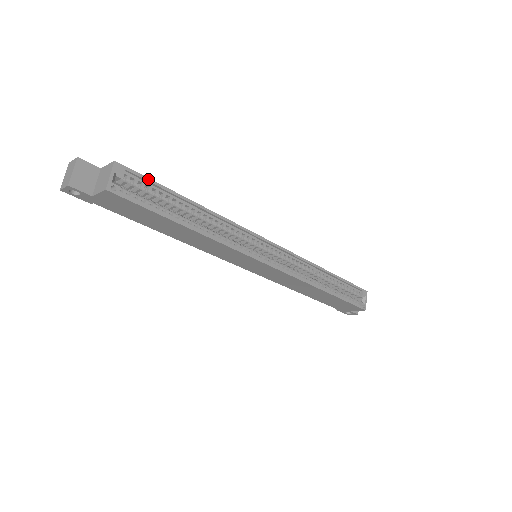
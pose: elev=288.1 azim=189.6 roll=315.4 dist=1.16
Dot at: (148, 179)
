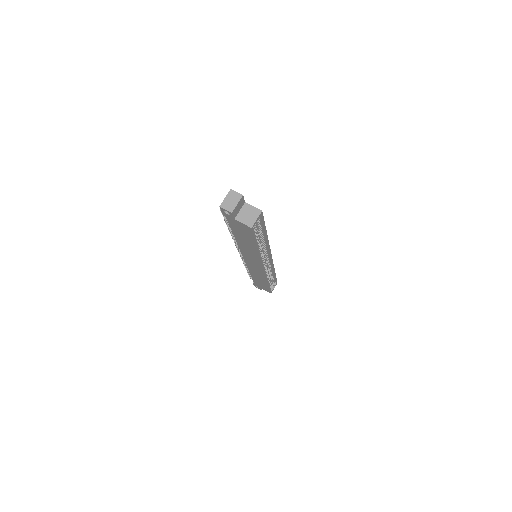
Dot at: (264, 221)
